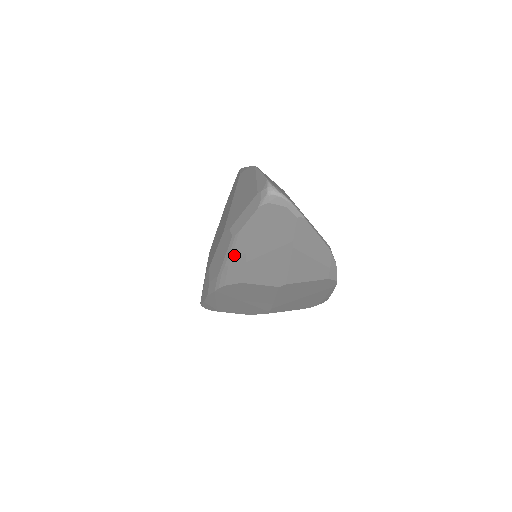
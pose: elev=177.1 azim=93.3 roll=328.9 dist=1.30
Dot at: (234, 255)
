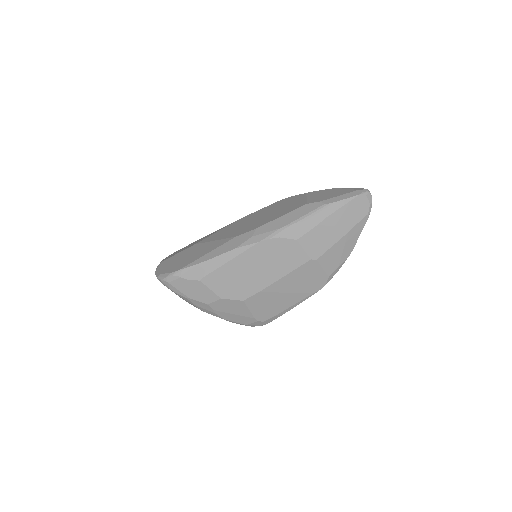
Dot at: (315, 216)
